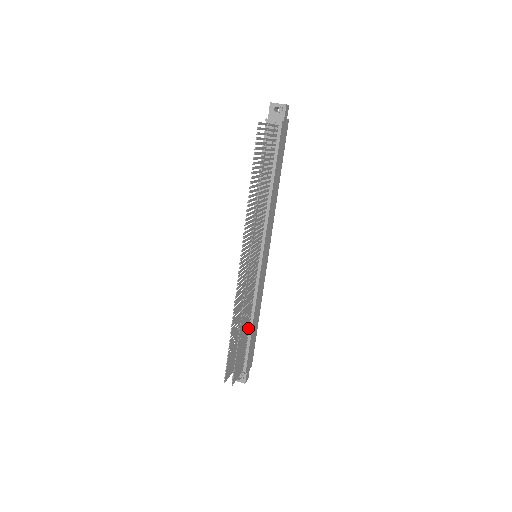
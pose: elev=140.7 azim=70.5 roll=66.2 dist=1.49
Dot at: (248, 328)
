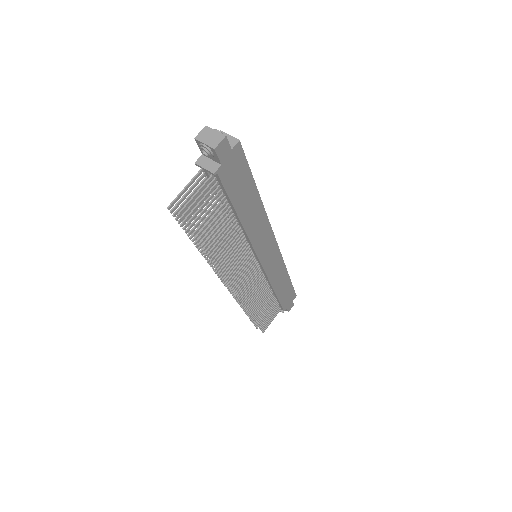
Dot at: (271, 295)
